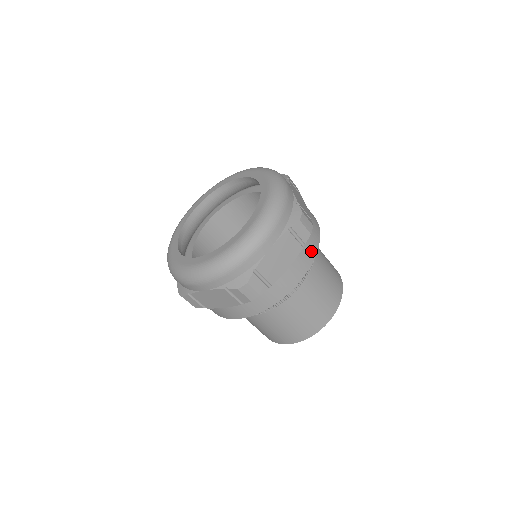
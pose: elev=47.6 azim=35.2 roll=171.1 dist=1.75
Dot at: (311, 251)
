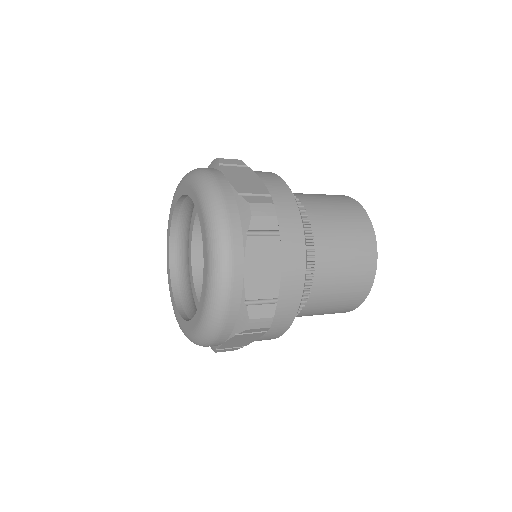
Dot at: (294, 228)
